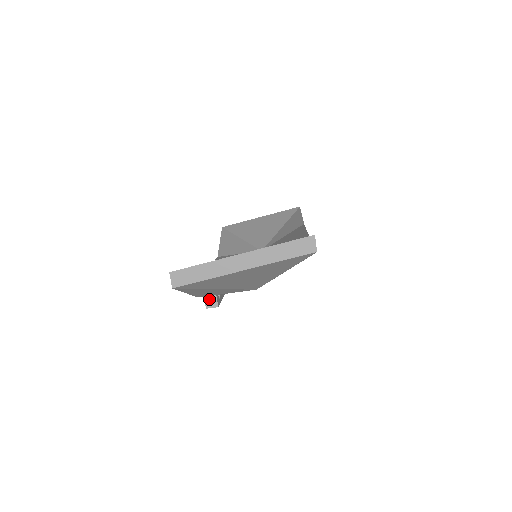
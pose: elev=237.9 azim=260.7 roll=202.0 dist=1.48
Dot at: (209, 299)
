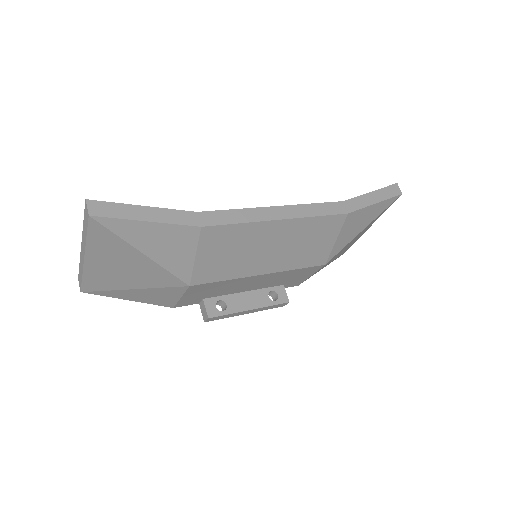
Dot at: (203, 311)
